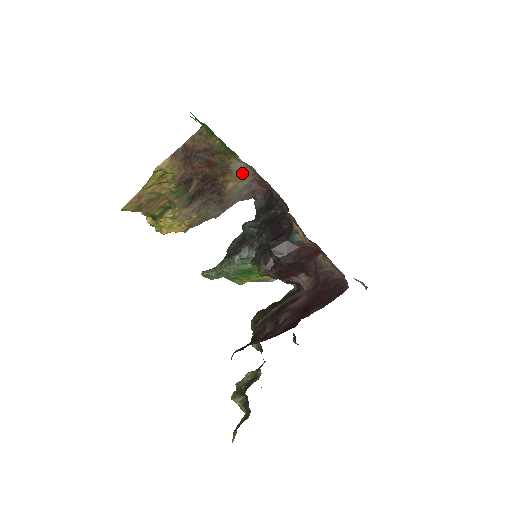
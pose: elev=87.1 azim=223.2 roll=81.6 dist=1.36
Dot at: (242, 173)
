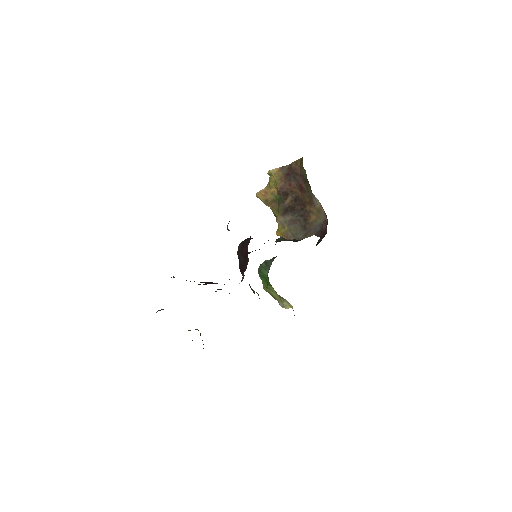
Dot at: (320, 210)
